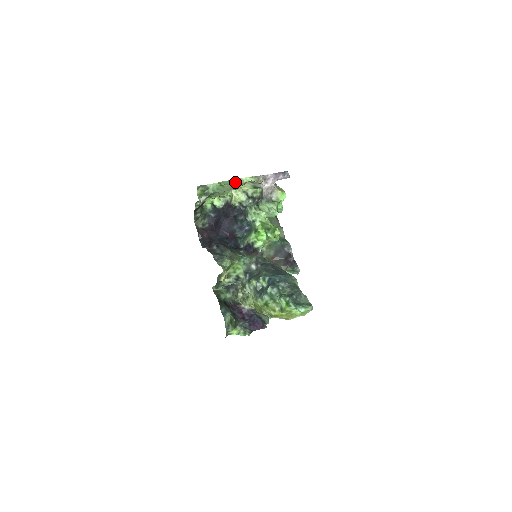
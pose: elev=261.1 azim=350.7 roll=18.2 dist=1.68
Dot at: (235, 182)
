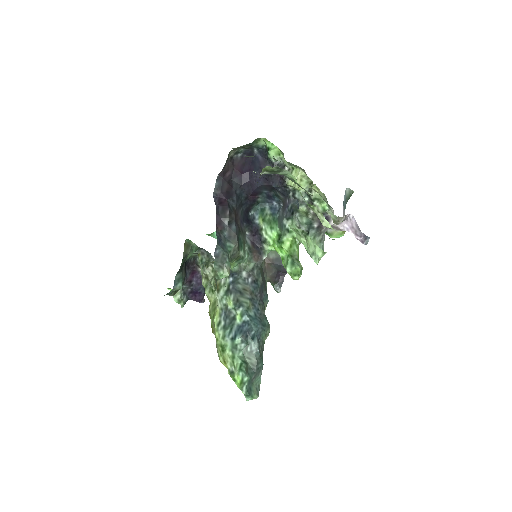
Dot at: (314, 208)
